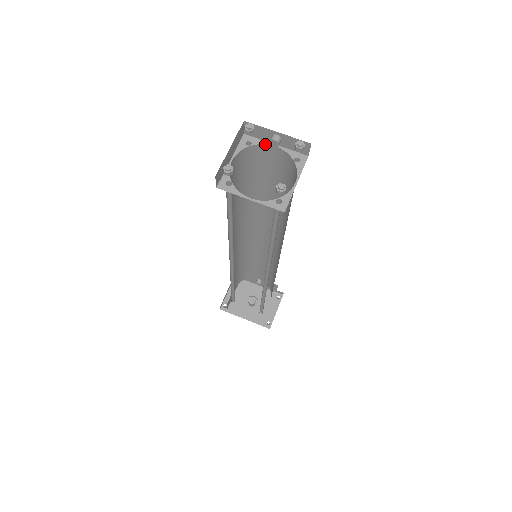
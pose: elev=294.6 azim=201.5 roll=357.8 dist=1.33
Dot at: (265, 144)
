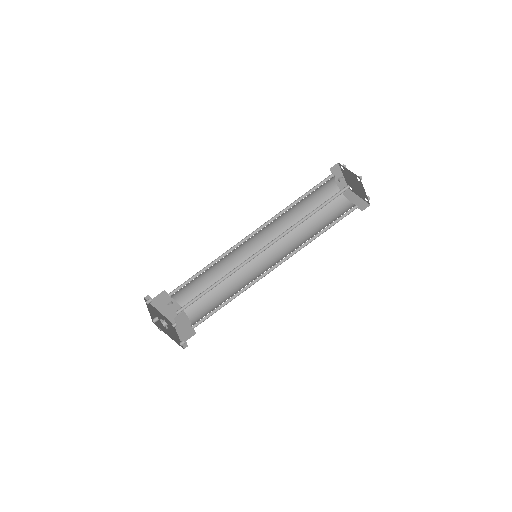
Dot at: (335, 179)
